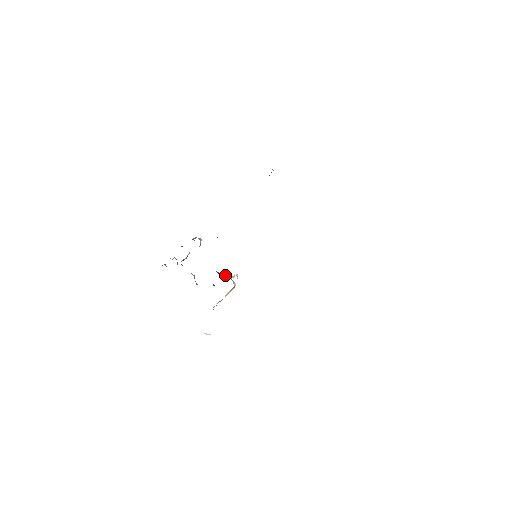
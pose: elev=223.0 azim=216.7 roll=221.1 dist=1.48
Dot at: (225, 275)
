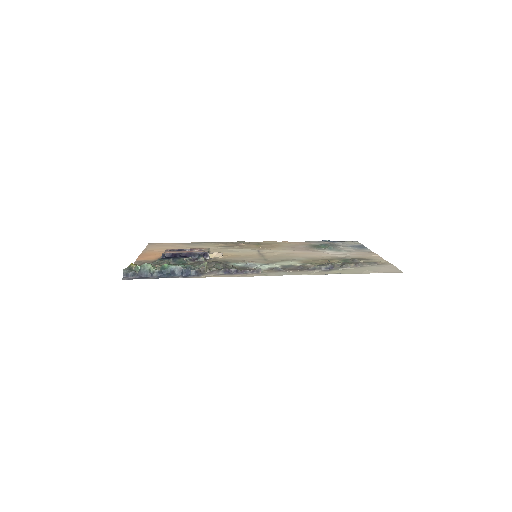
Dot at: (209, 256)
